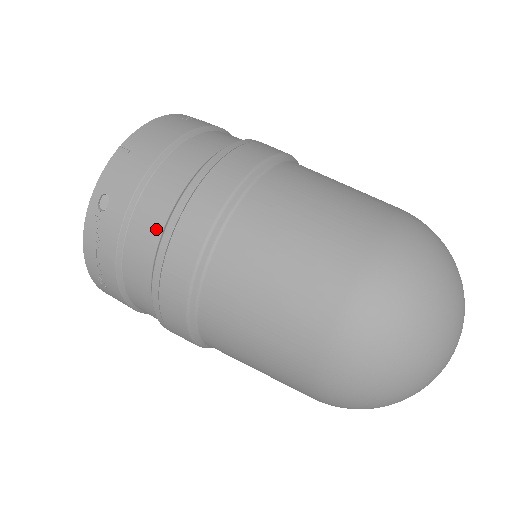
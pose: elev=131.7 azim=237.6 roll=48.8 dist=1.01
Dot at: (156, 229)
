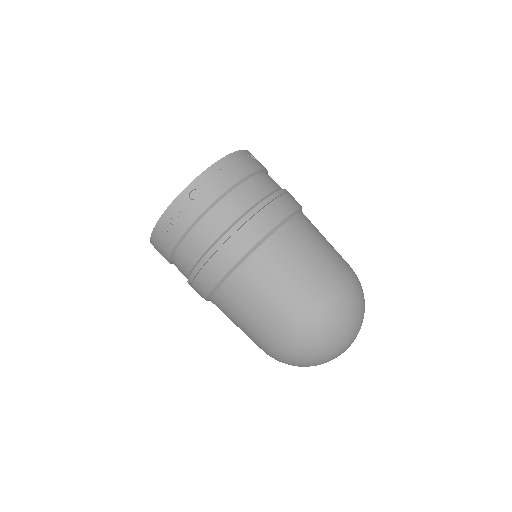
Dot at: (223, 226)
